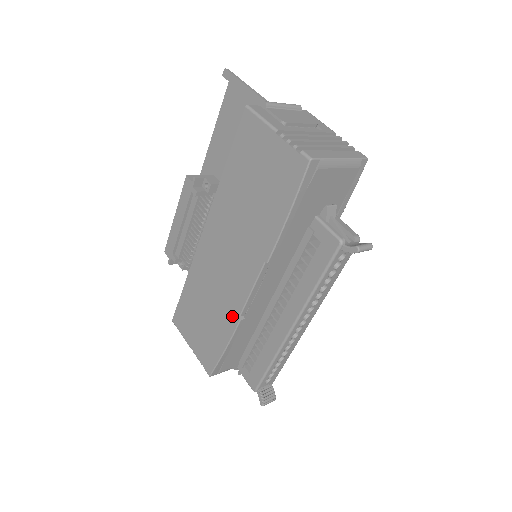
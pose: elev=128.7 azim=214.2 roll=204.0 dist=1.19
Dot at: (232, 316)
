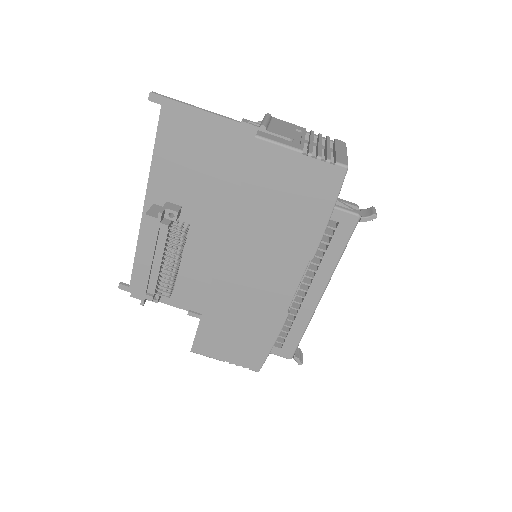
Dot at: (278, 315)
